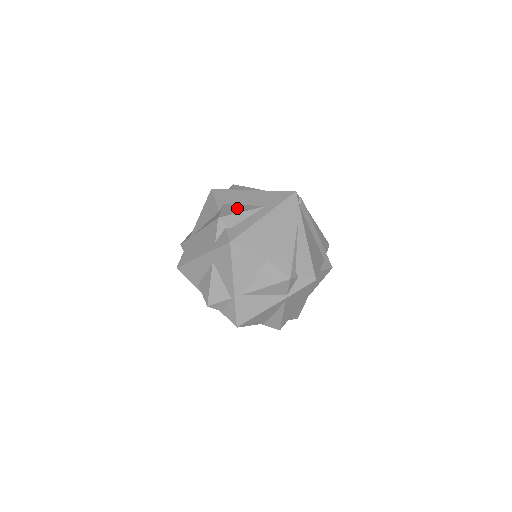
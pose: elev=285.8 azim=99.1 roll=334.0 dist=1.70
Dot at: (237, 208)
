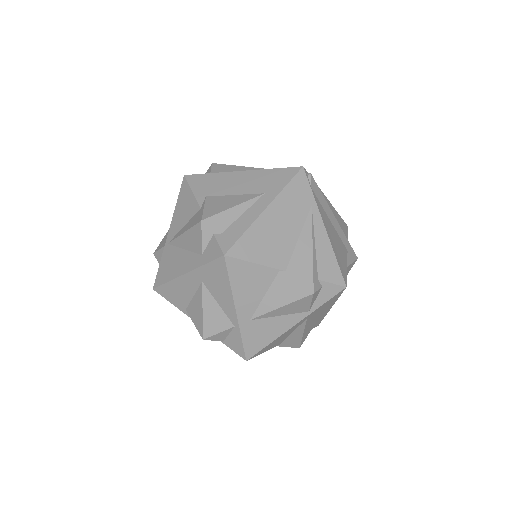
Dot at: (225, 201)
